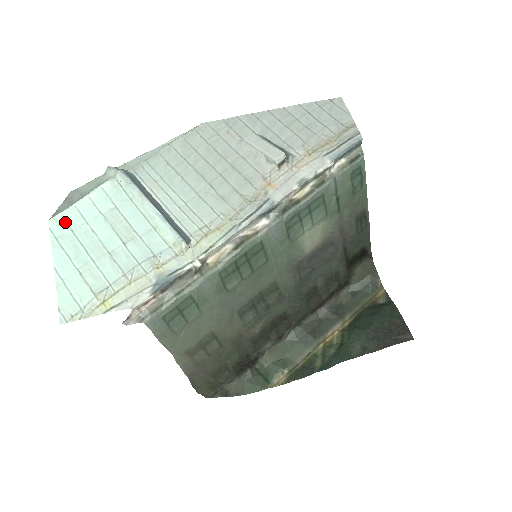
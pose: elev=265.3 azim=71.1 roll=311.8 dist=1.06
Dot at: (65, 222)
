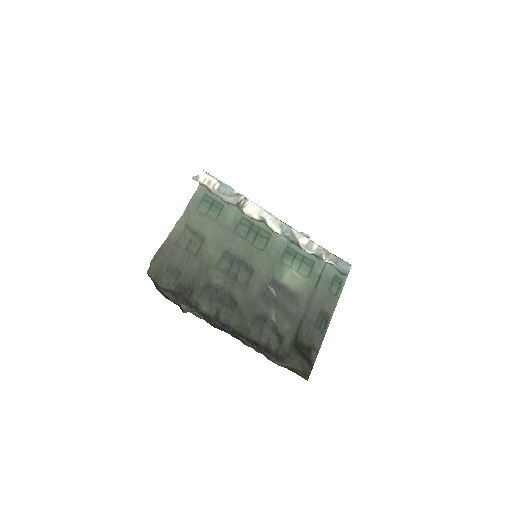
Dot at: occluded
